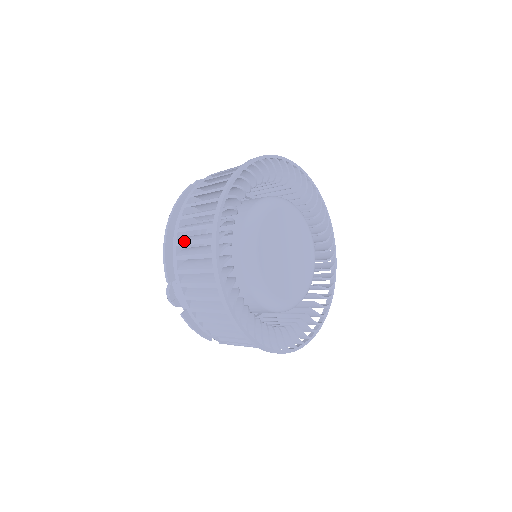
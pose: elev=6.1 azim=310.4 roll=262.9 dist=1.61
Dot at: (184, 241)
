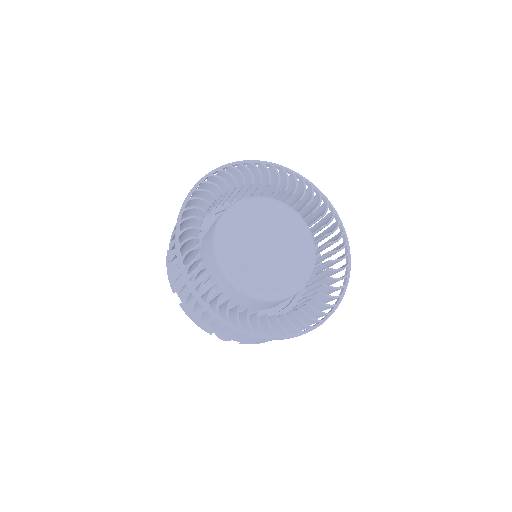
Dot at: occluded
